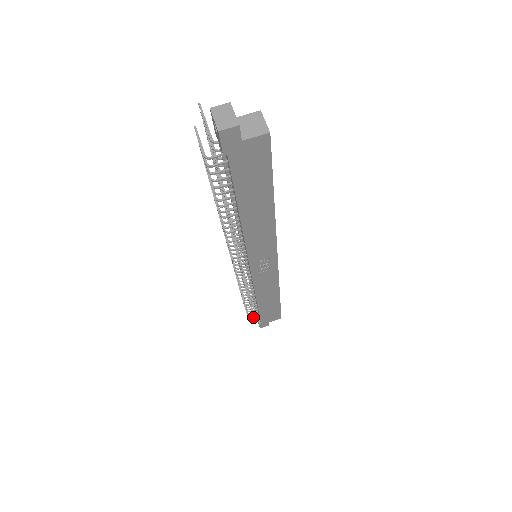
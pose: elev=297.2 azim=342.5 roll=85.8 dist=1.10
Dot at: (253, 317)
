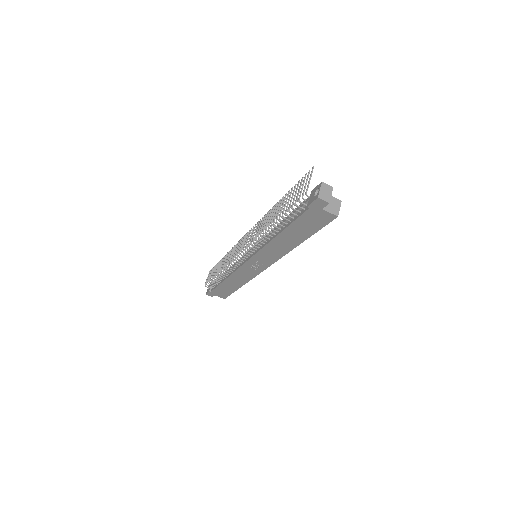
Dot at: (211, 285)
